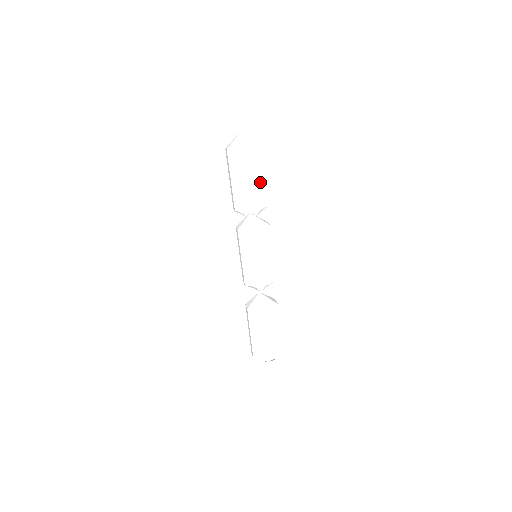
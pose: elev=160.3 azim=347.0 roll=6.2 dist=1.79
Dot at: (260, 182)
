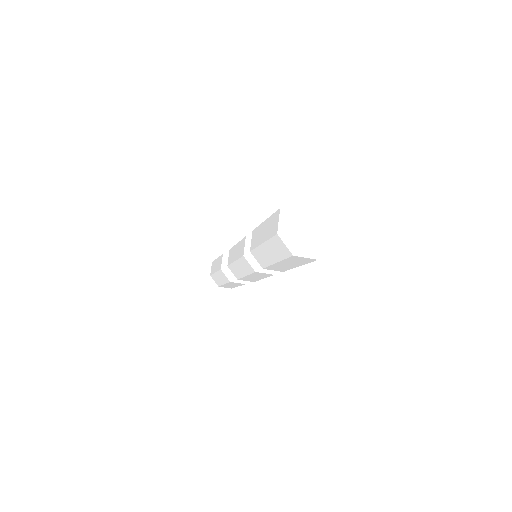
Dot at: occluded
